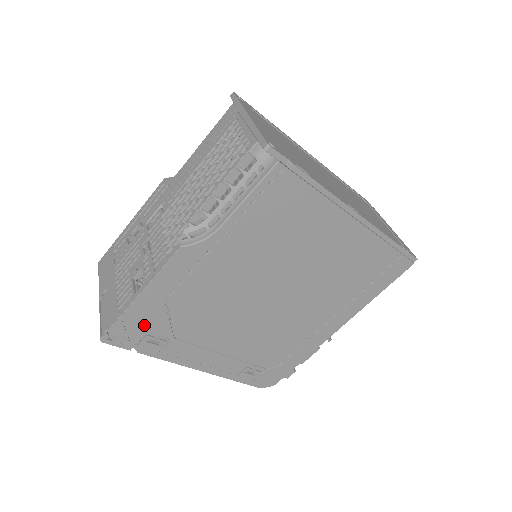
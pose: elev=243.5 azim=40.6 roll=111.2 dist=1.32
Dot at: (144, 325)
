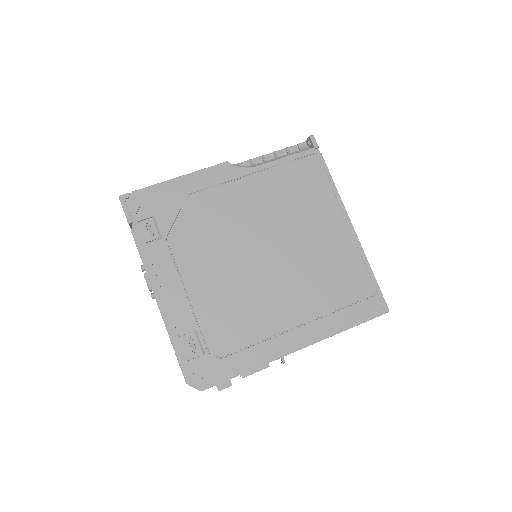
Dot at: (158, 207)
